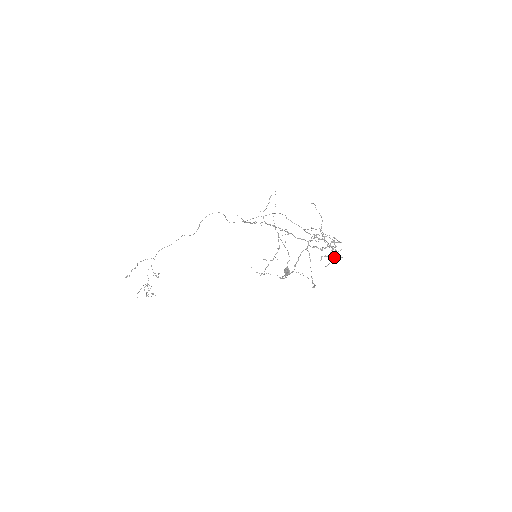
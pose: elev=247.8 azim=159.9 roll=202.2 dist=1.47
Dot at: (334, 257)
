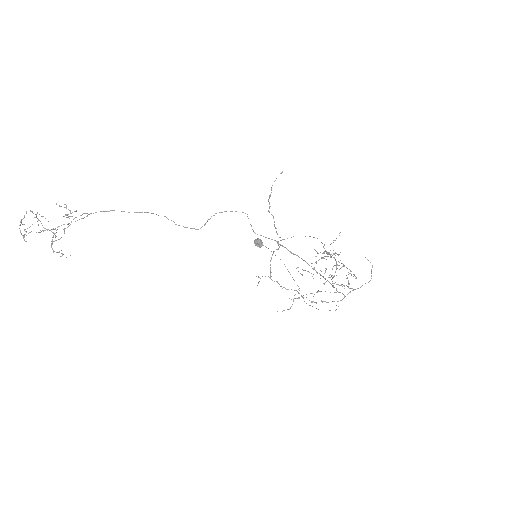
Dot at: (323, 258)
